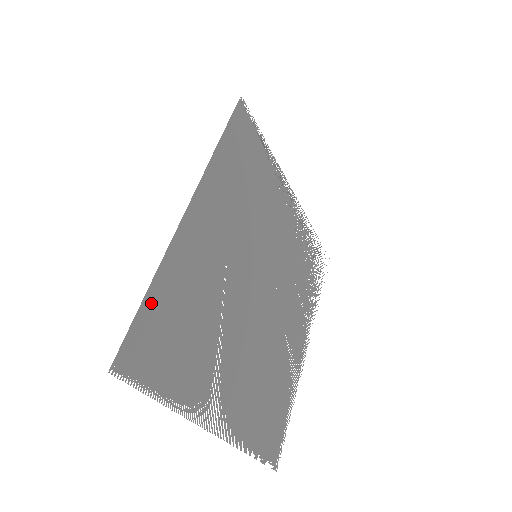
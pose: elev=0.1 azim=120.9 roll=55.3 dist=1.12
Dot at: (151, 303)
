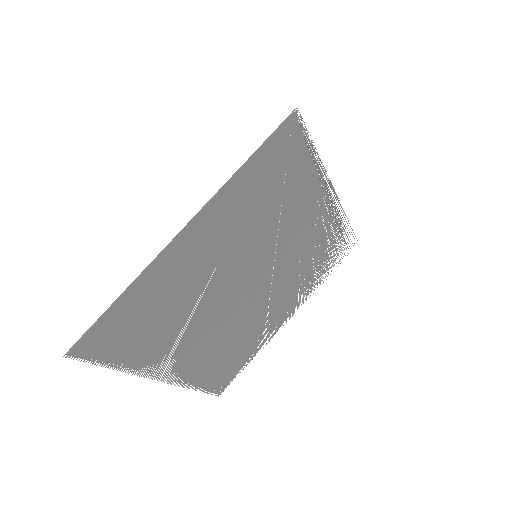
Dot at: (117, 308)
